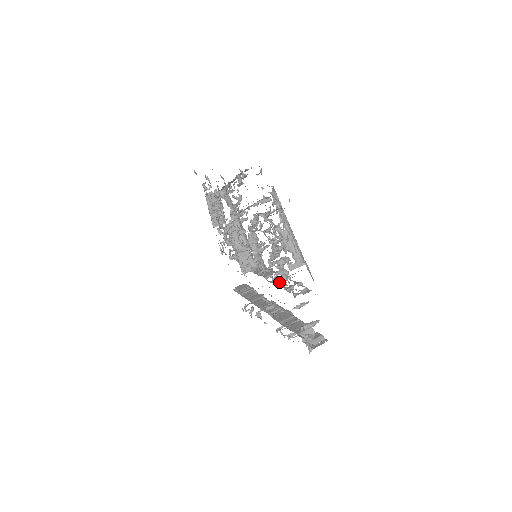
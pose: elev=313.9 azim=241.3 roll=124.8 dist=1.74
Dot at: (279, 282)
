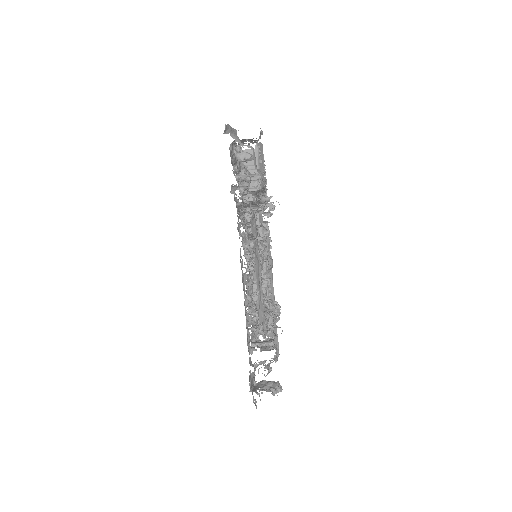
Dot at: occluded
